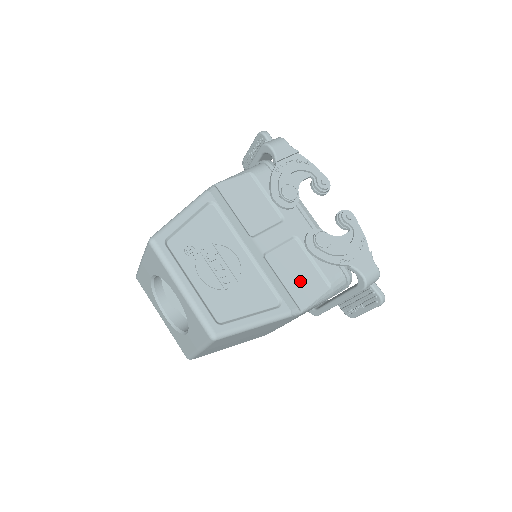
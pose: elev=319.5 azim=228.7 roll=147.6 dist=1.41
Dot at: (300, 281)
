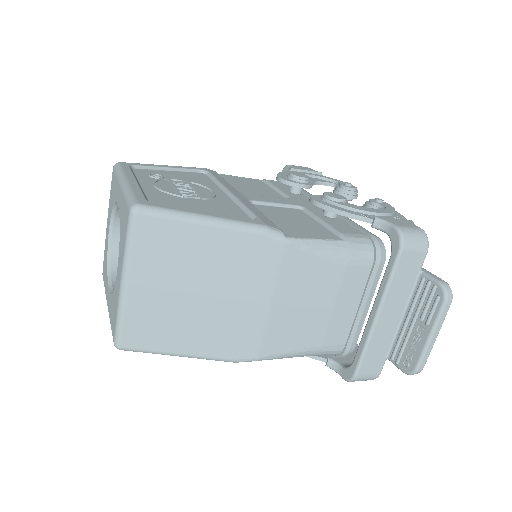
Dot at: (295, 225)
